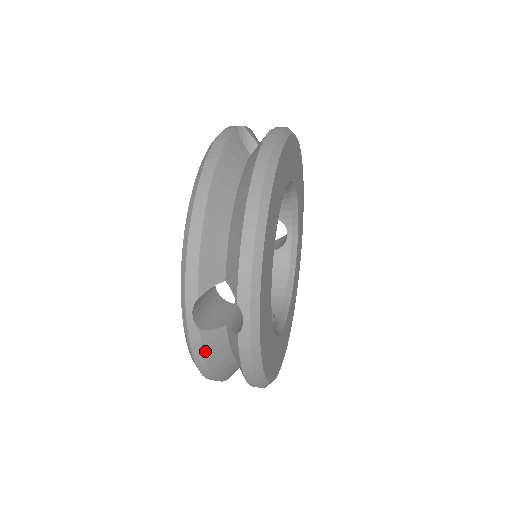
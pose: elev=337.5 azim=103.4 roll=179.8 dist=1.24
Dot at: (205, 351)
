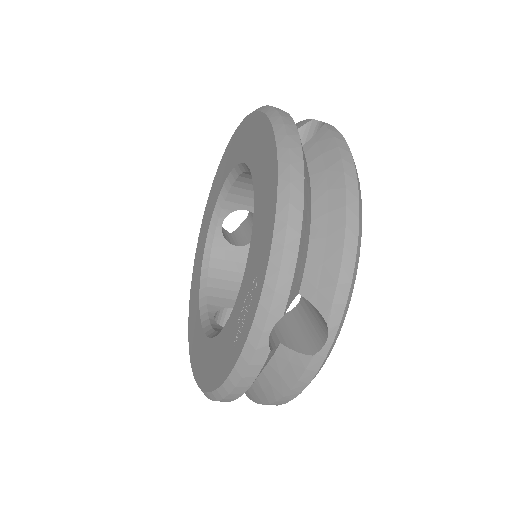
Dot at: (296, 128)
